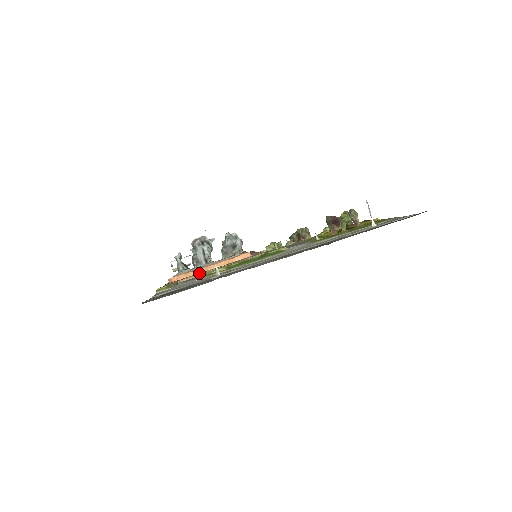
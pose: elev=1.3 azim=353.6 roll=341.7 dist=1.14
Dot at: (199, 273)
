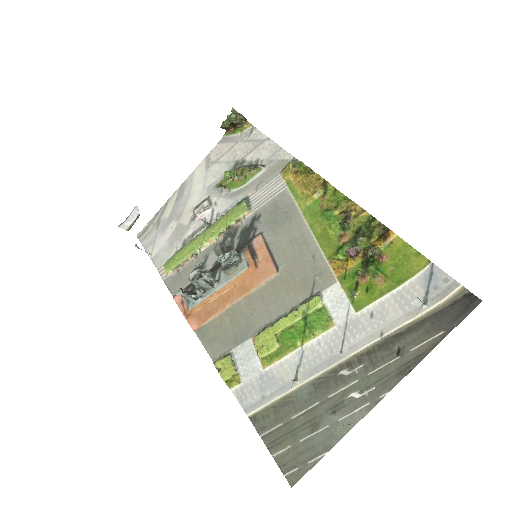
Dot at: (215, 302)
